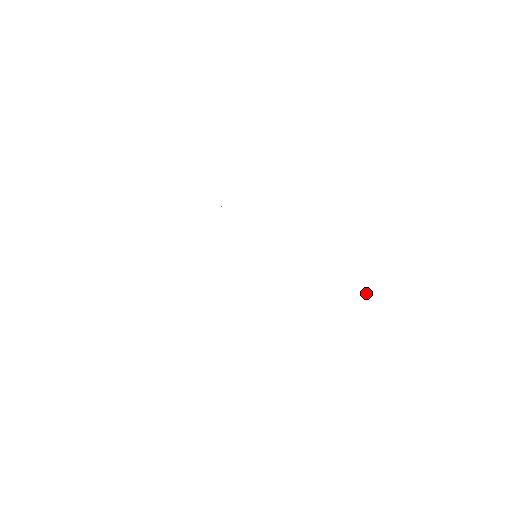
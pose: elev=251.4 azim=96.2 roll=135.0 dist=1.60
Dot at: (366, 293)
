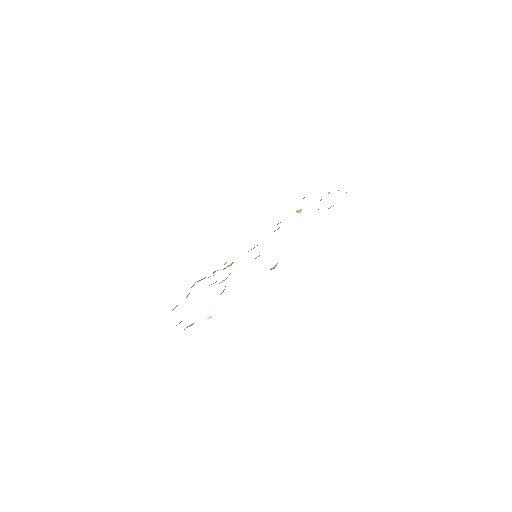
Dot at: occluded
